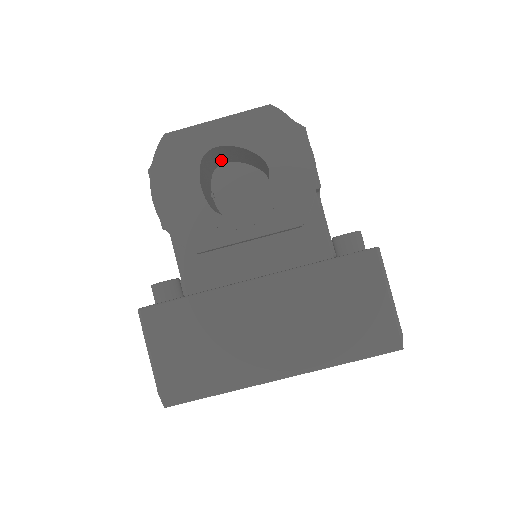
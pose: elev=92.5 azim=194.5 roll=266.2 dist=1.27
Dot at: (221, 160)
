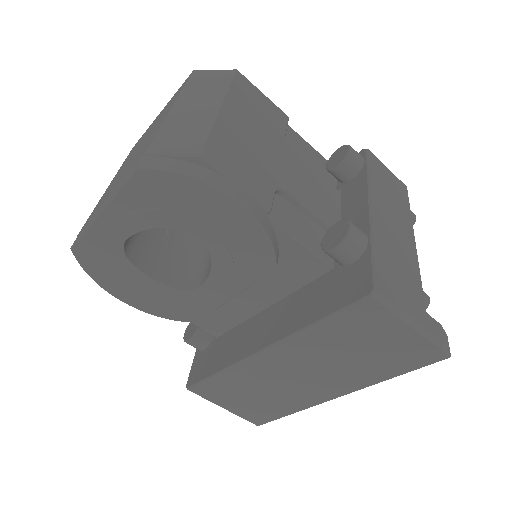
Dot at: occluded
